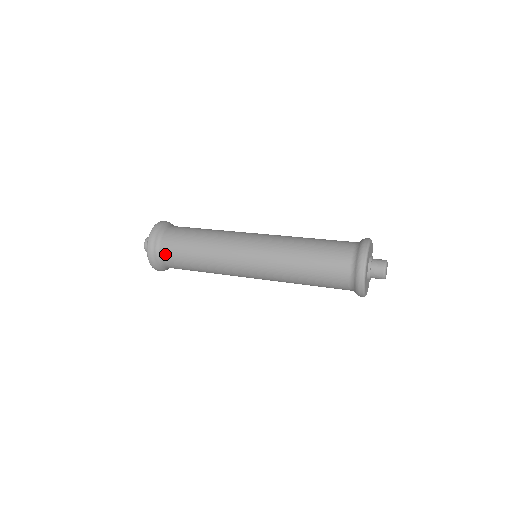
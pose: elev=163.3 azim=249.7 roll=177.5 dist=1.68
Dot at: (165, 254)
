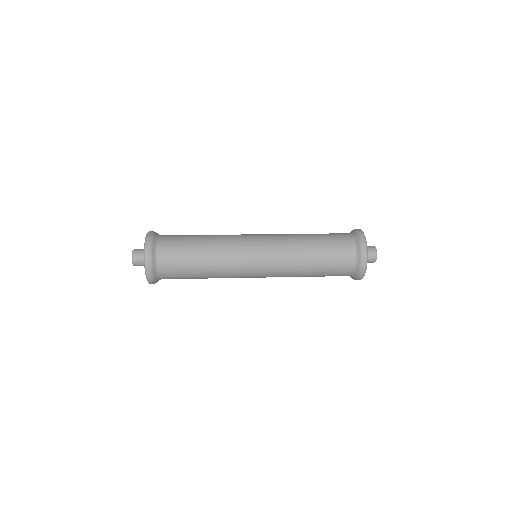
Dot at: (165, 258)
